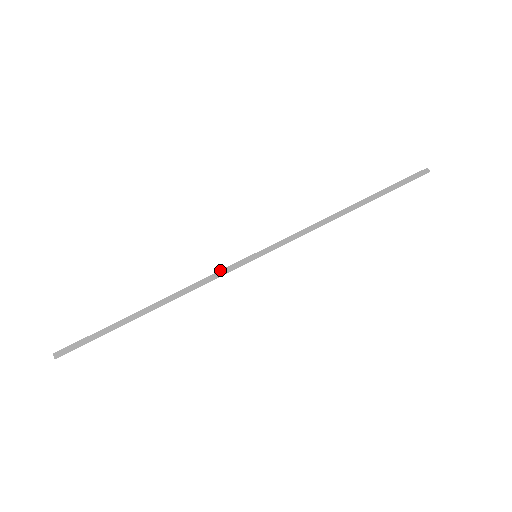
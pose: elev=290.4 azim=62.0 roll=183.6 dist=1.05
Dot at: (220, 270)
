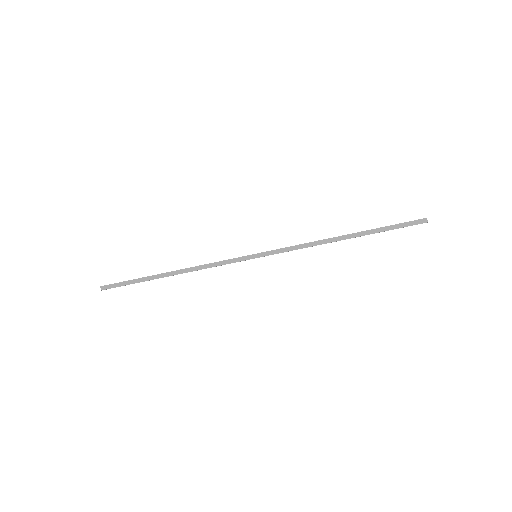
Dot at: occluded
